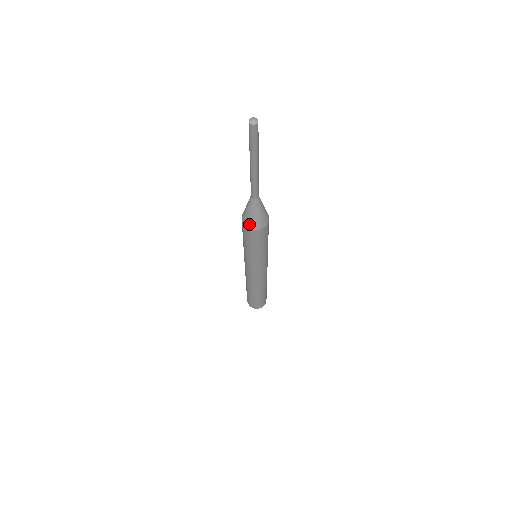
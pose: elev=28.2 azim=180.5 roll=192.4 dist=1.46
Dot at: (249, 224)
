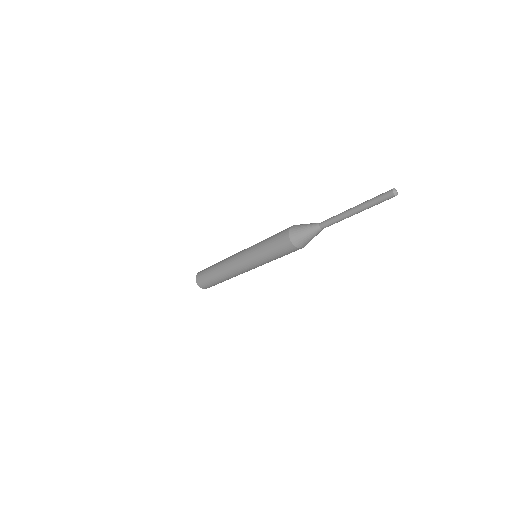
Dot at: (299, 244)
